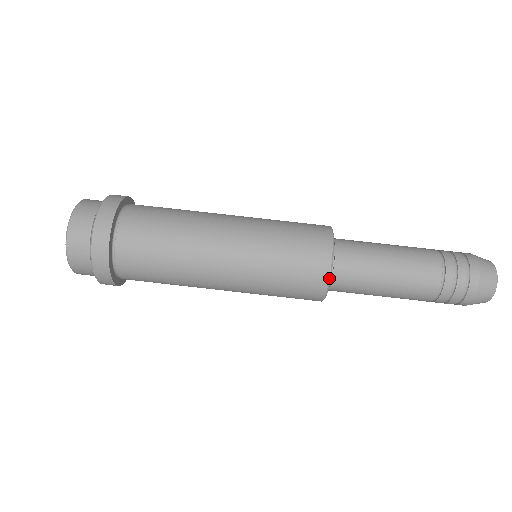
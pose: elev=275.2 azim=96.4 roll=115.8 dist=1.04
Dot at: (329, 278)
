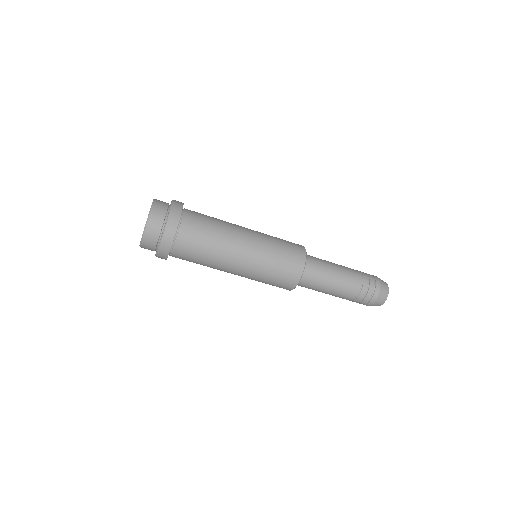
Dot at: occluded
